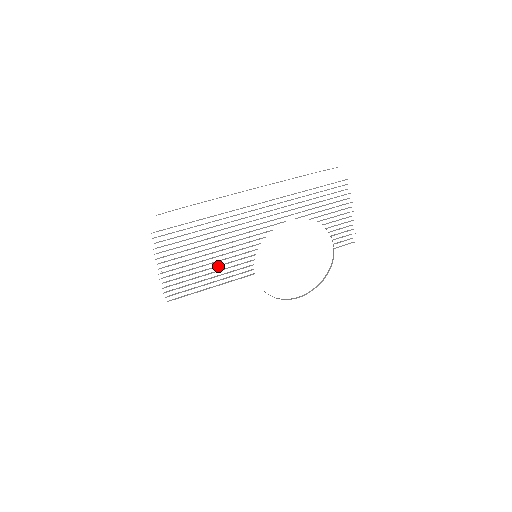
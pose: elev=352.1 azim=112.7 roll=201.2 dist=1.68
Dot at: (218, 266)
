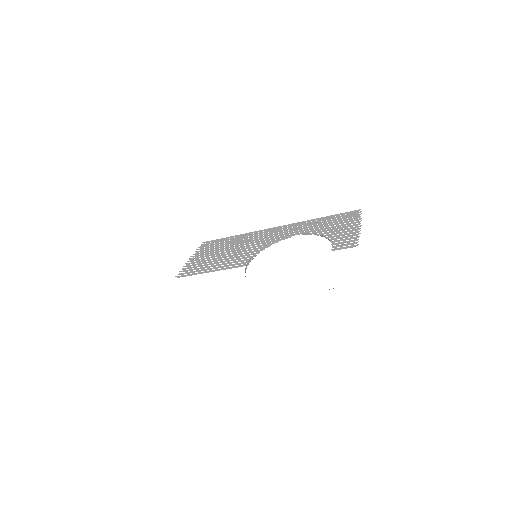
Dot at: occluded
